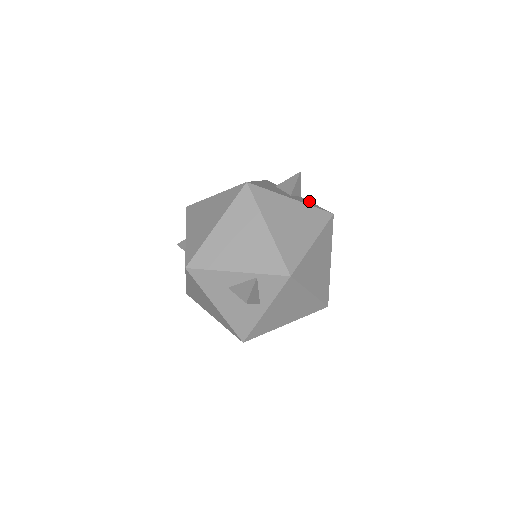
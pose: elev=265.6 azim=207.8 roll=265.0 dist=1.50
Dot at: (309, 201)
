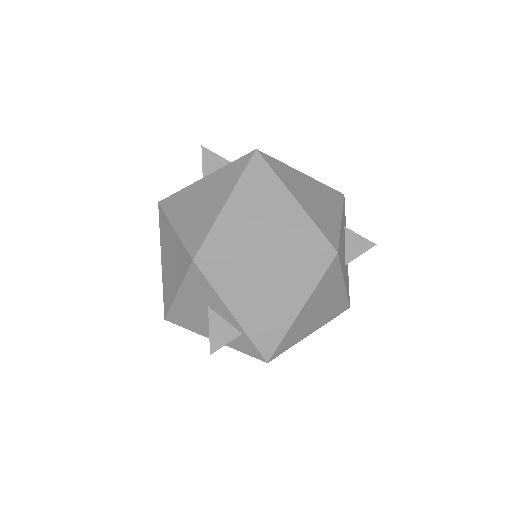
Dot at: occluded
